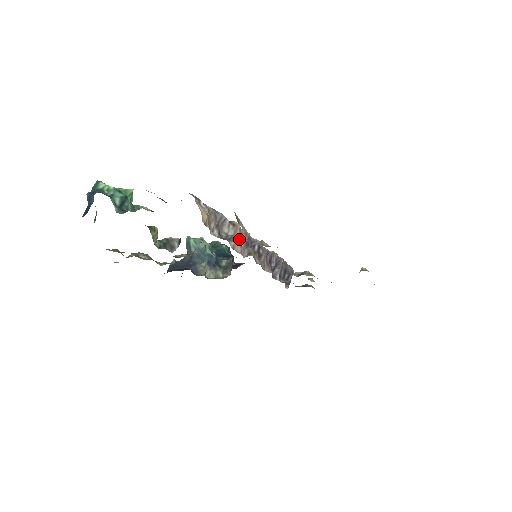
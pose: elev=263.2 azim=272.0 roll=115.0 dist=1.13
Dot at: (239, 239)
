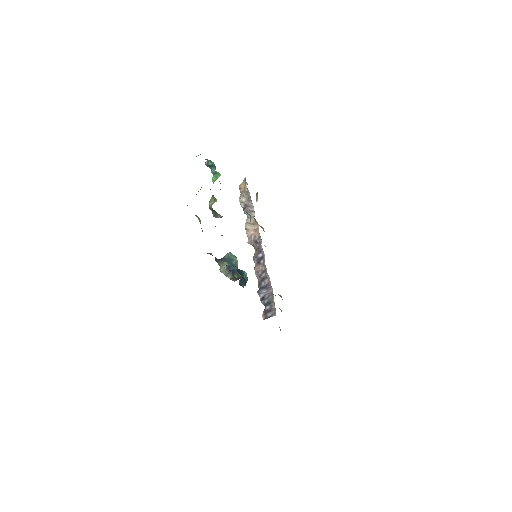
Dot at: (253, 232)
